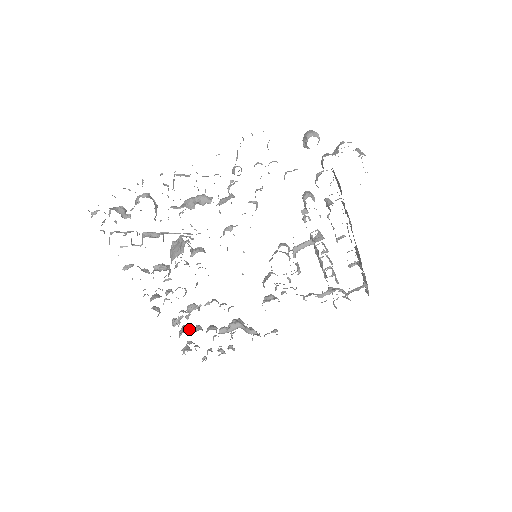
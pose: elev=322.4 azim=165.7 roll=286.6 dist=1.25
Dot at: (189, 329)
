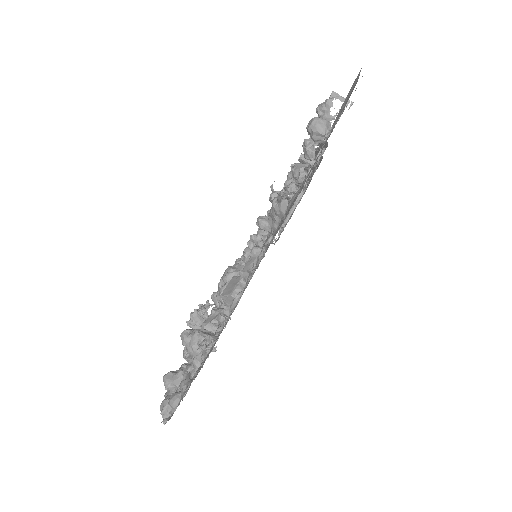
Dot at: occluded
